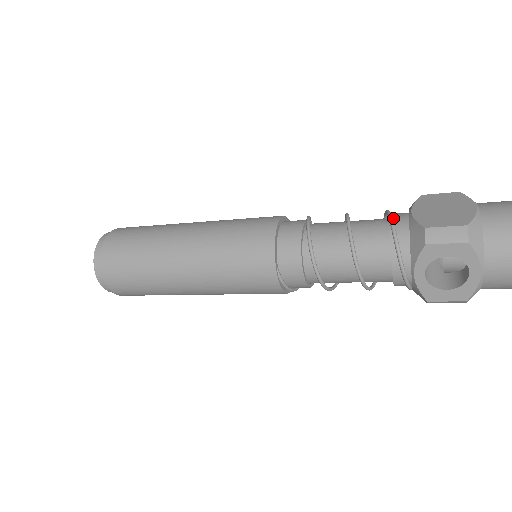
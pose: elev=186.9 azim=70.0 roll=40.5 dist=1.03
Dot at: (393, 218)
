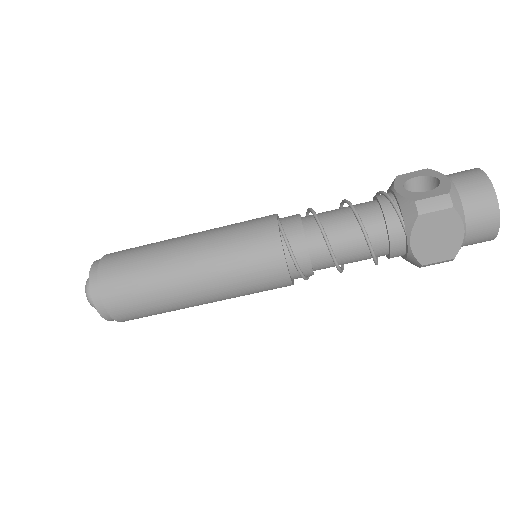
Dot at: occluded
